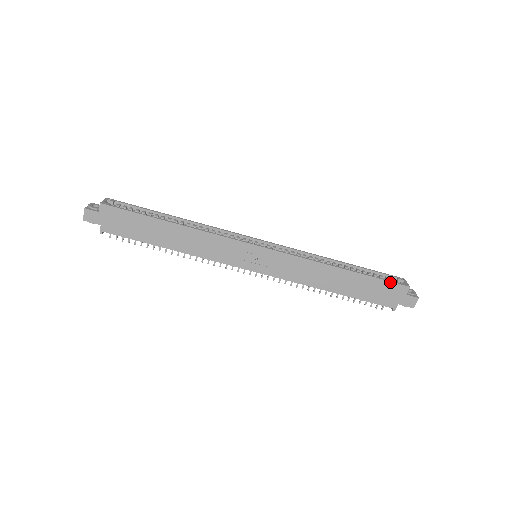
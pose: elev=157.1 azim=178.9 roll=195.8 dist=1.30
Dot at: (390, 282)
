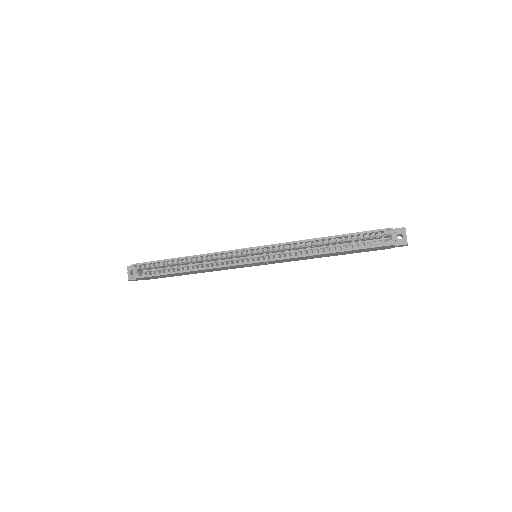
Dot at: (374, 248)
